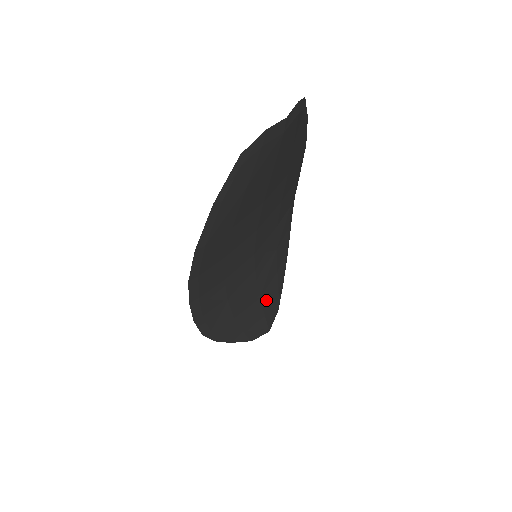
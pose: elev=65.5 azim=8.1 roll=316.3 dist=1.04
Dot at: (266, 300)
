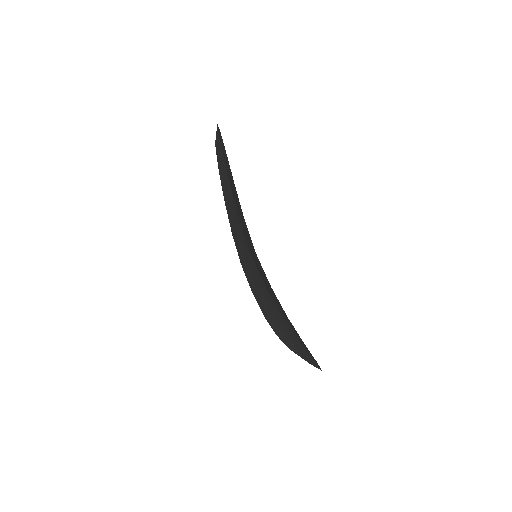
Dot at: occluded
